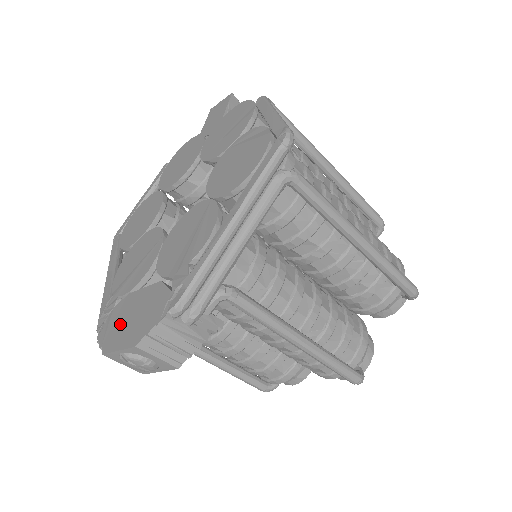
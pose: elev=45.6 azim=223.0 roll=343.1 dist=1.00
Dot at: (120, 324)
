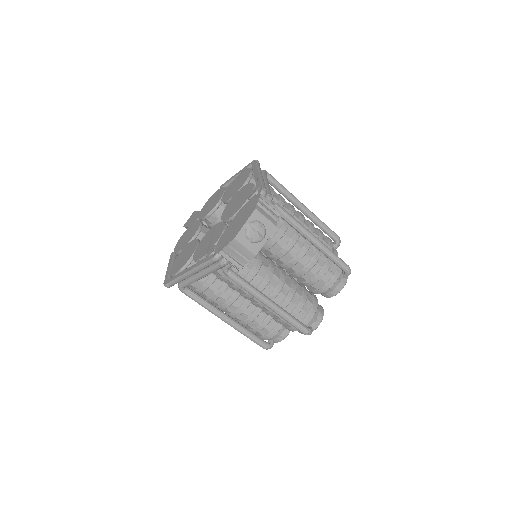
Dot at: (232, 231)
